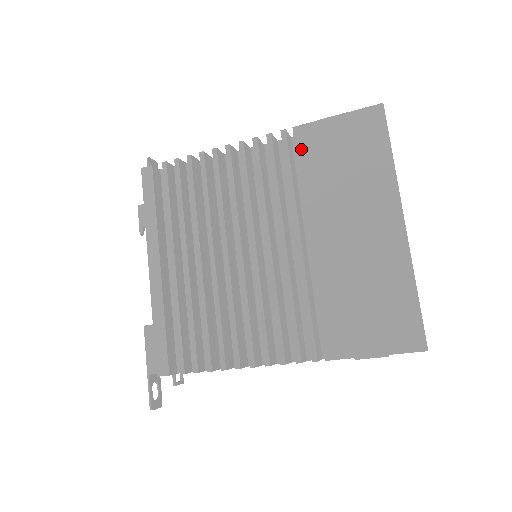
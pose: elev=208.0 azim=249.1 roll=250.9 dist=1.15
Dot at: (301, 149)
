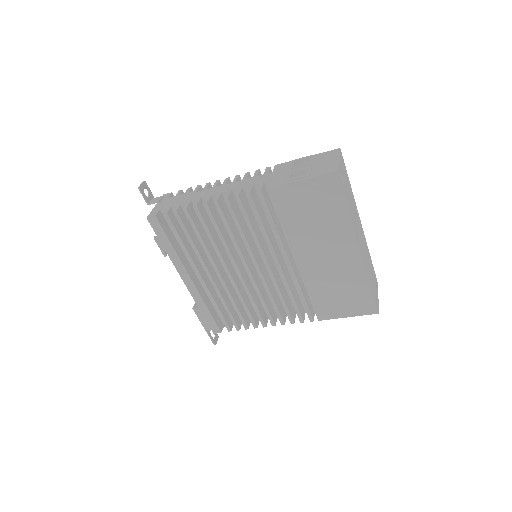
Dot at: (277, 205)
